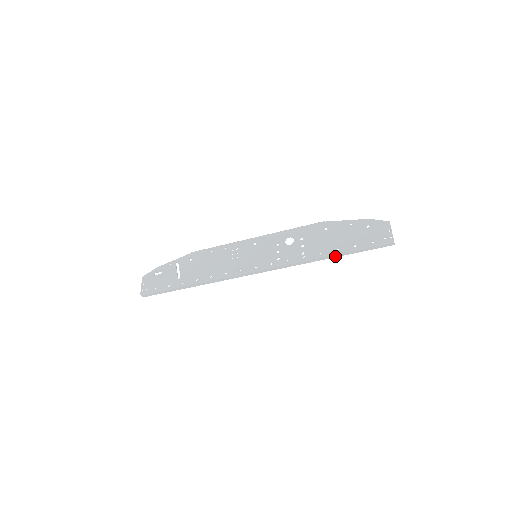
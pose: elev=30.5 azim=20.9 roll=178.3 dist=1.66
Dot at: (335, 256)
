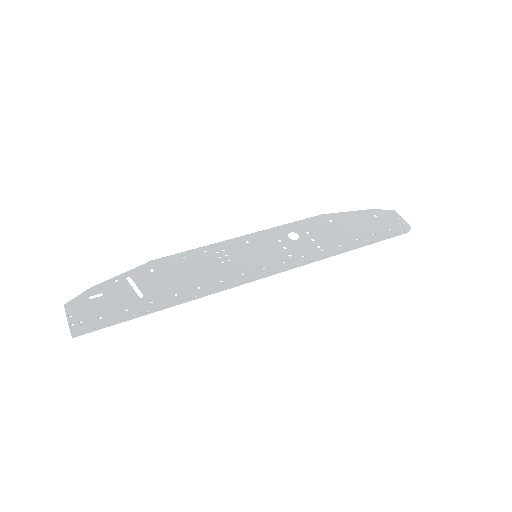
Dot at: (355, 248)
